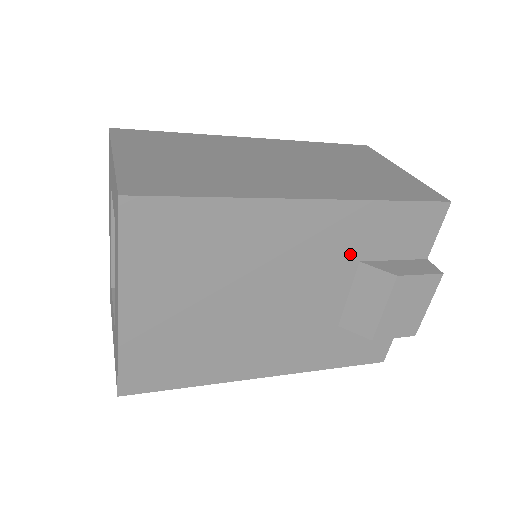
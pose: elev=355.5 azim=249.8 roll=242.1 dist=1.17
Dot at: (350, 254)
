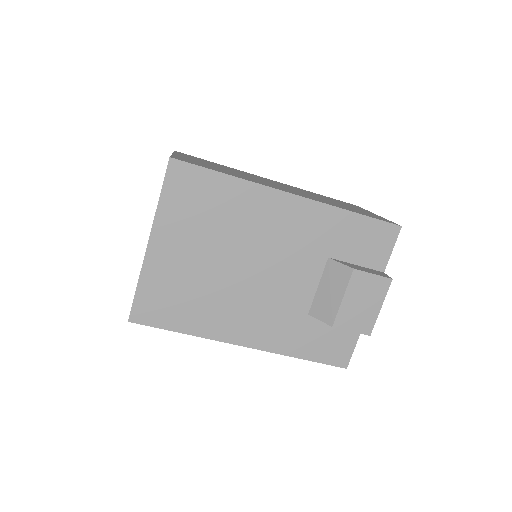
Dot at: (321, 249)
